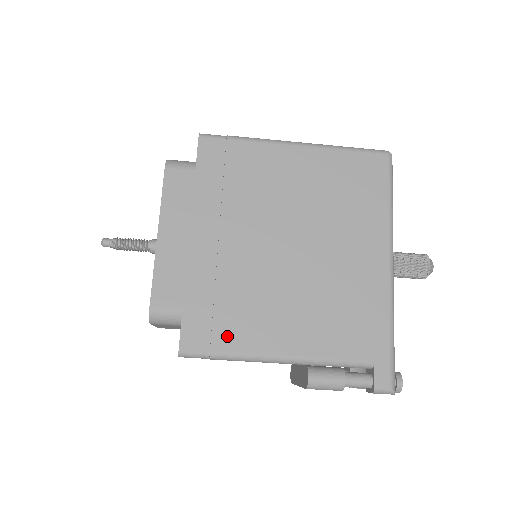
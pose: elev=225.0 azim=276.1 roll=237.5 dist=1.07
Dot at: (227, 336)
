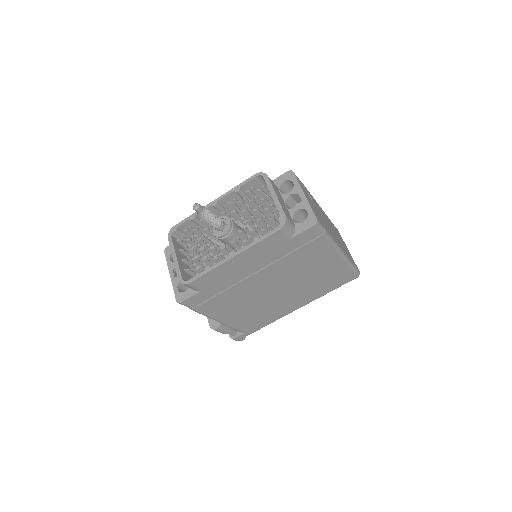
Dot at: (207, 307)
